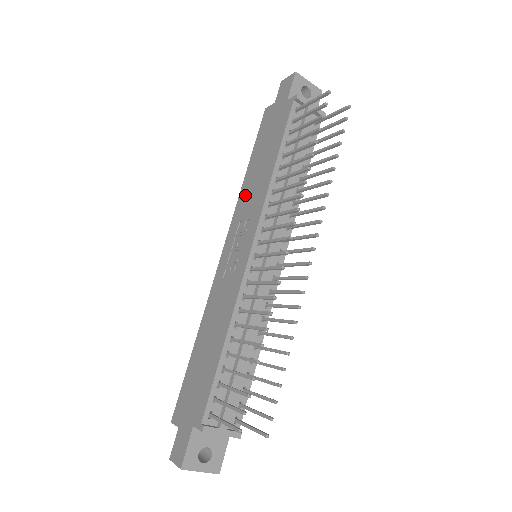
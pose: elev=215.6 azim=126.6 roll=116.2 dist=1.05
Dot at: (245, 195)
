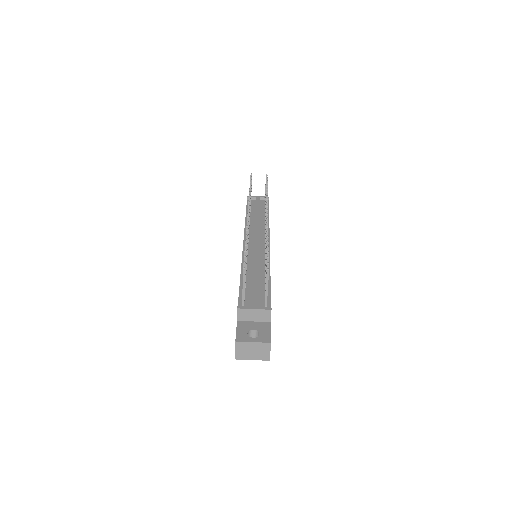
Dot at: occluded
